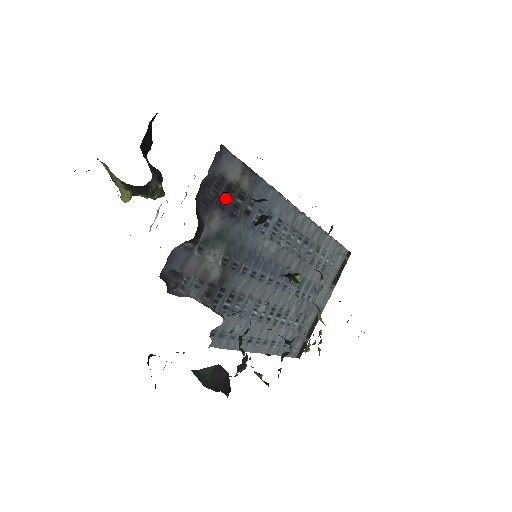
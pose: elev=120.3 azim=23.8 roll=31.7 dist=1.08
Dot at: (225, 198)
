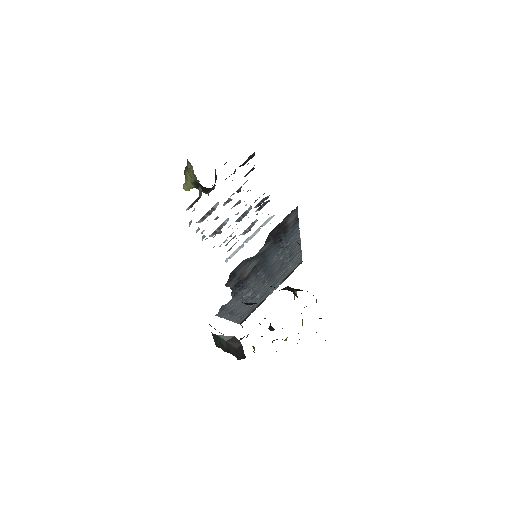
Dot at: (278, 233)
